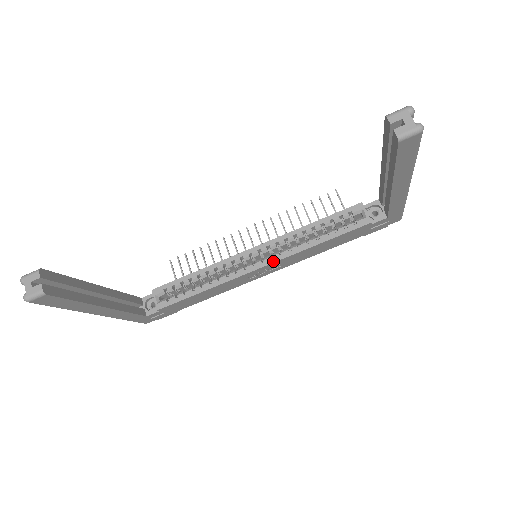
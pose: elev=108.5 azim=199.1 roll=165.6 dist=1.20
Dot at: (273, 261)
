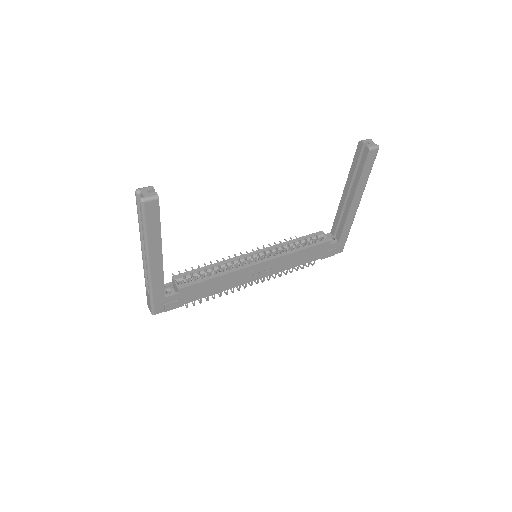
Dot at: (269, 259)
